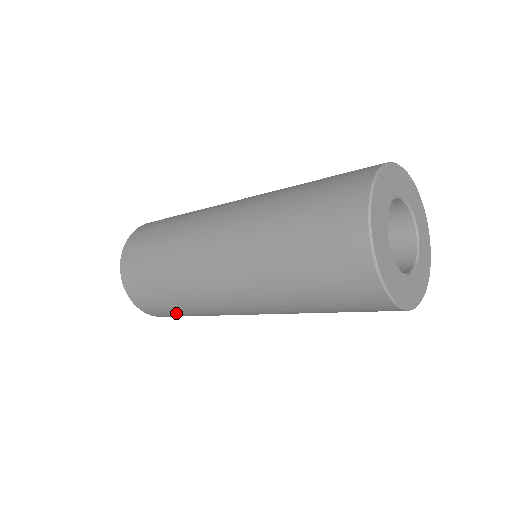
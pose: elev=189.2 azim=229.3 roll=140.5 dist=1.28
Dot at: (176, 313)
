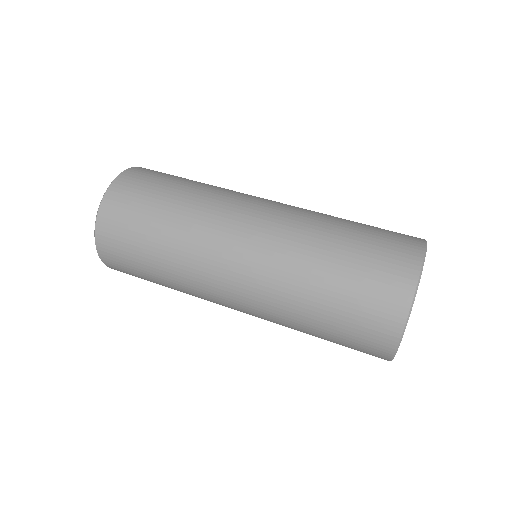
Dot at: occluded
